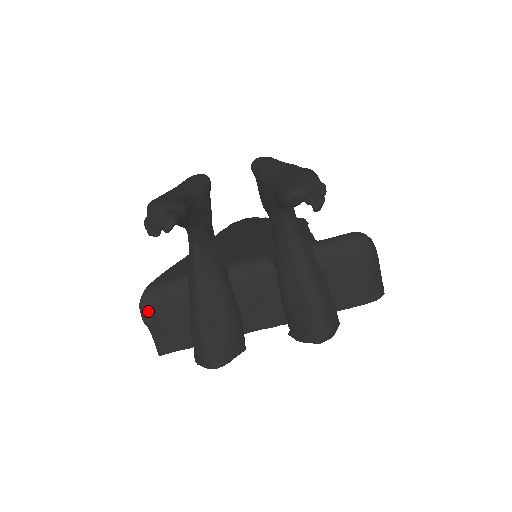
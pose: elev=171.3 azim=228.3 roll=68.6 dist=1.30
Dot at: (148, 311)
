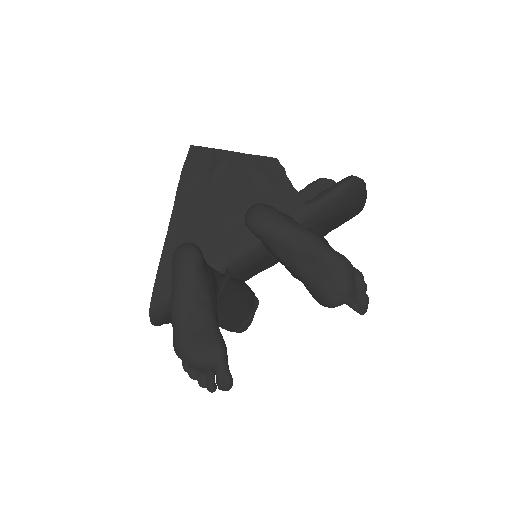
Dot at: (161, 321)
